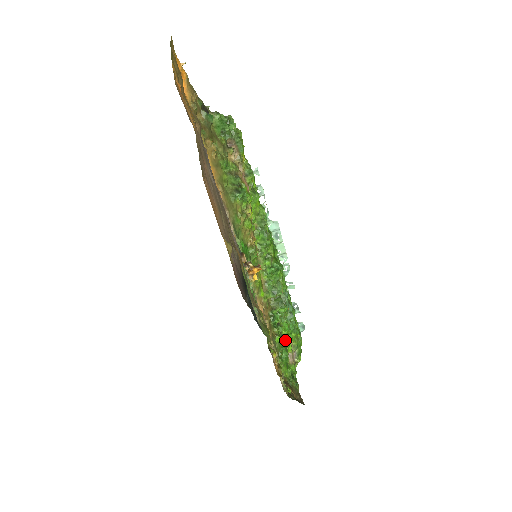
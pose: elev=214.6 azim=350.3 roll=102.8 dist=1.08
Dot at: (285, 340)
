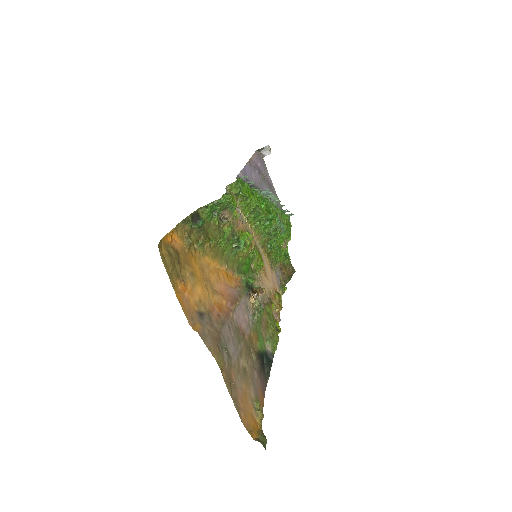
Dot at: (279, 246)
